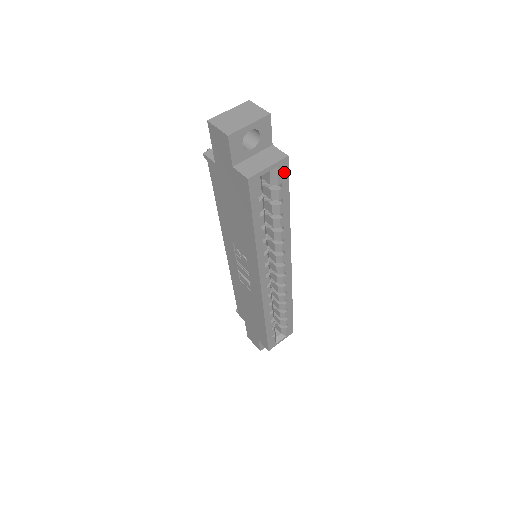
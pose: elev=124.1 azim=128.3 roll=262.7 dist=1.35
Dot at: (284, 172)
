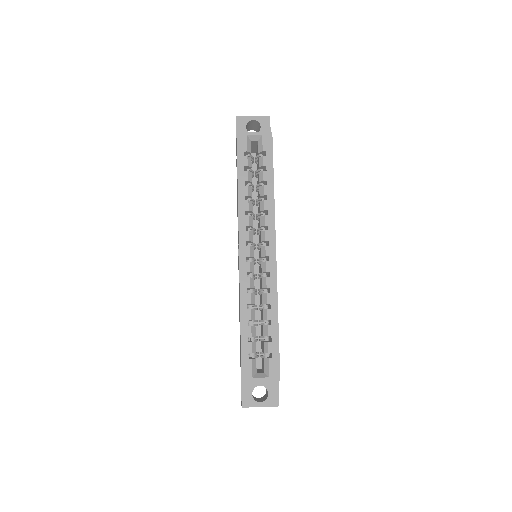
Dot at: (268, 143)
